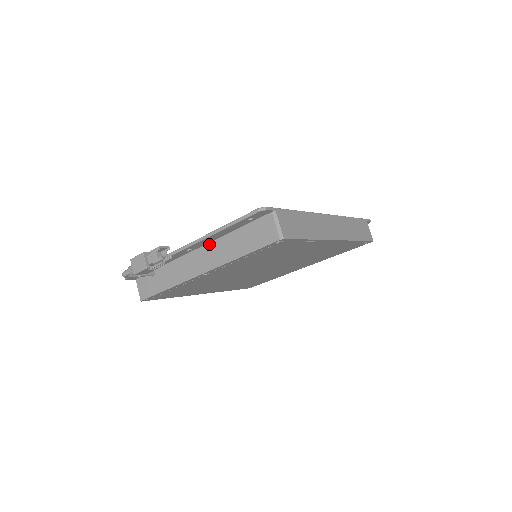
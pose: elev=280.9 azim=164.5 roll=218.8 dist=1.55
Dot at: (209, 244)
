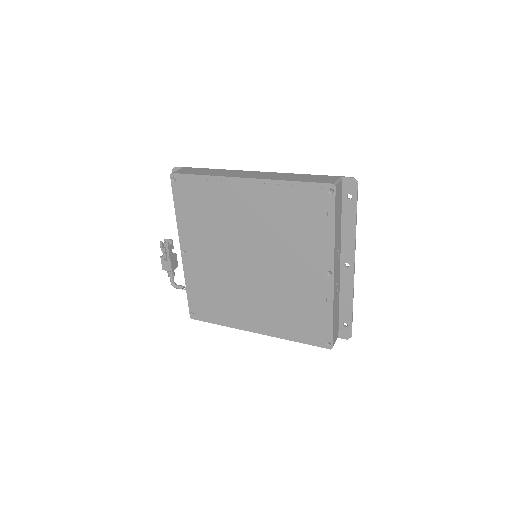
Dot at: occluded
